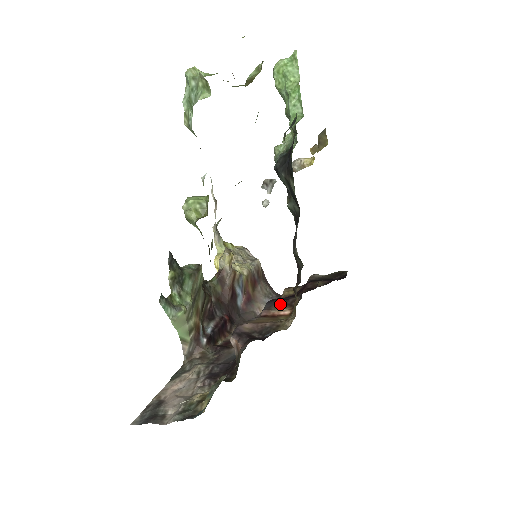
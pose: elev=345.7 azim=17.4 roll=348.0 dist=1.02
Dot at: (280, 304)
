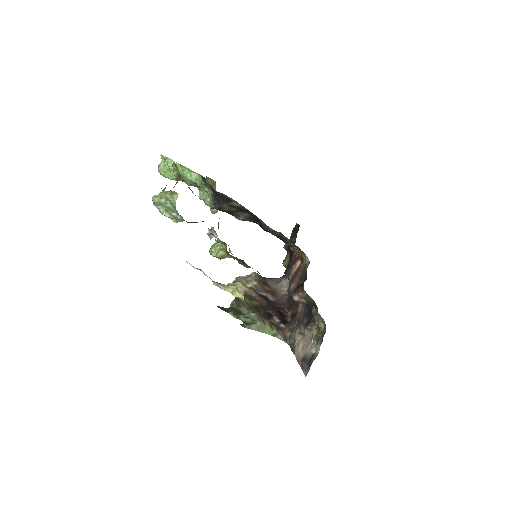
Dot at: (291, 266)
